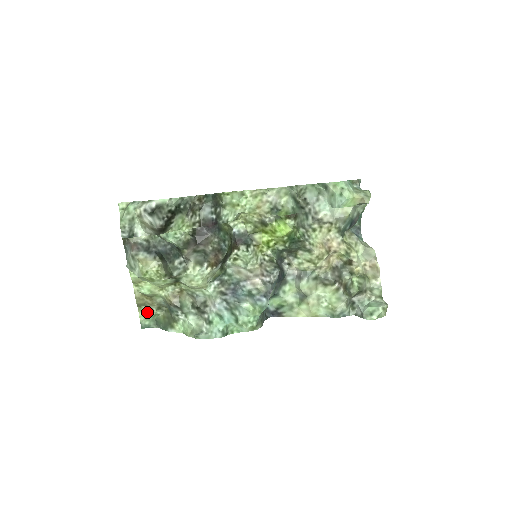
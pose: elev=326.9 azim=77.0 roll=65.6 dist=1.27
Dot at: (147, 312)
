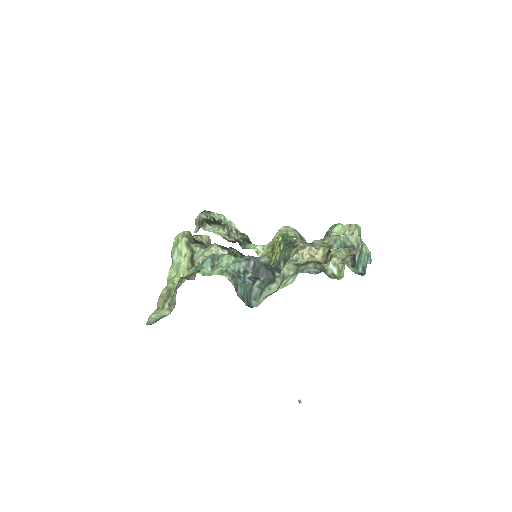
Dot at: (160, 312)
